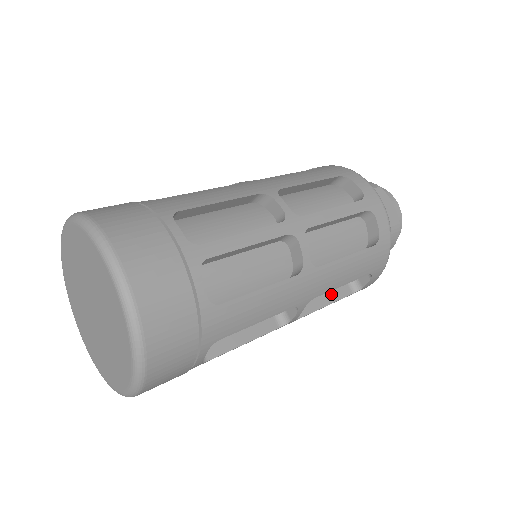
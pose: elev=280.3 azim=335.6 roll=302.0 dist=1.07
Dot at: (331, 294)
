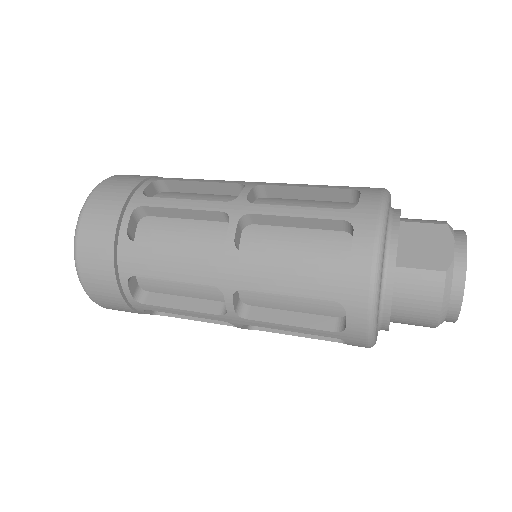
Dot at: (305, 318)
